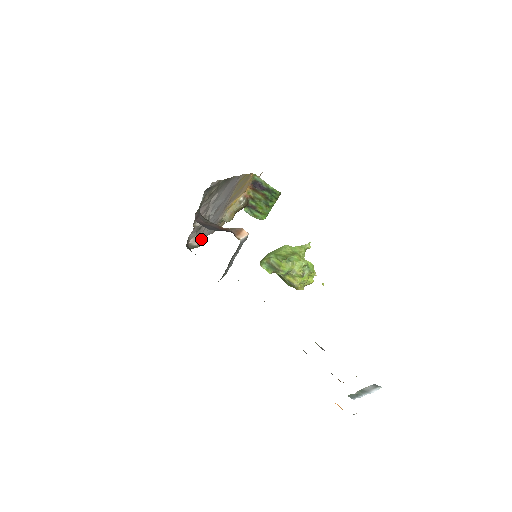
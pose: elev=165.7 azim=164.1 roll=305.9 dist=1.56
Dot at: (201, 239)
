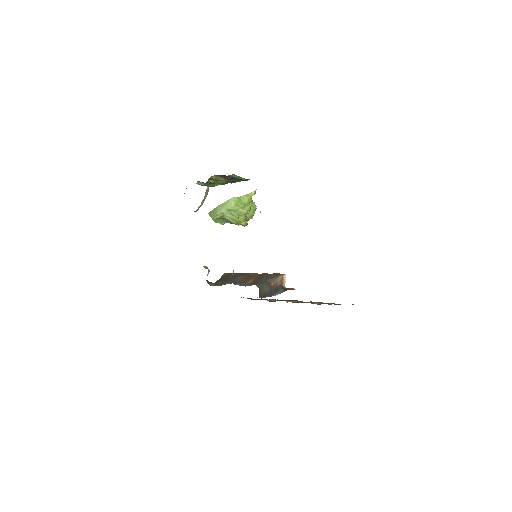
Dot at: occluded
